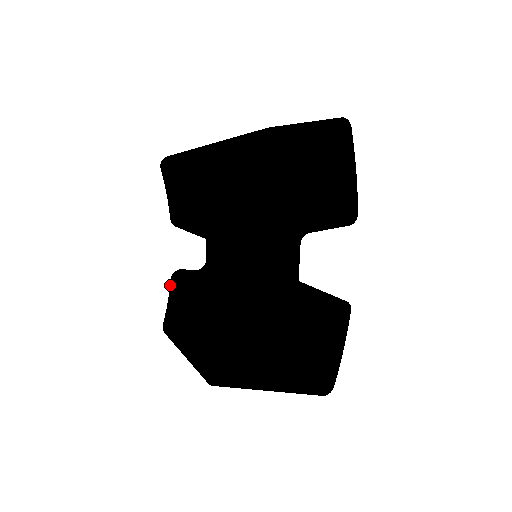
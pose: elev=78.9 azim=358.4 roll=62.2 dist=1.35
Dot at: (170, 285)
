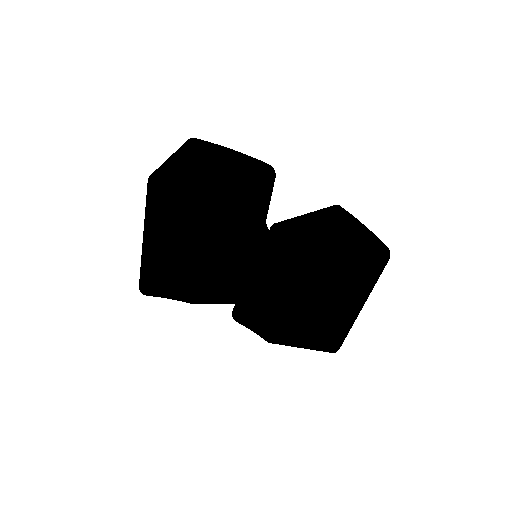
Dot at: (241, 324)
